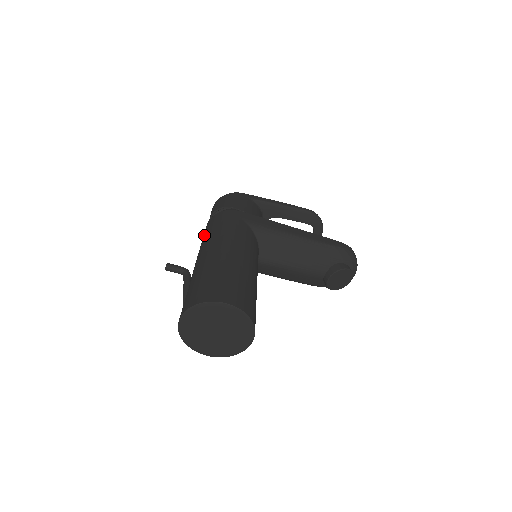
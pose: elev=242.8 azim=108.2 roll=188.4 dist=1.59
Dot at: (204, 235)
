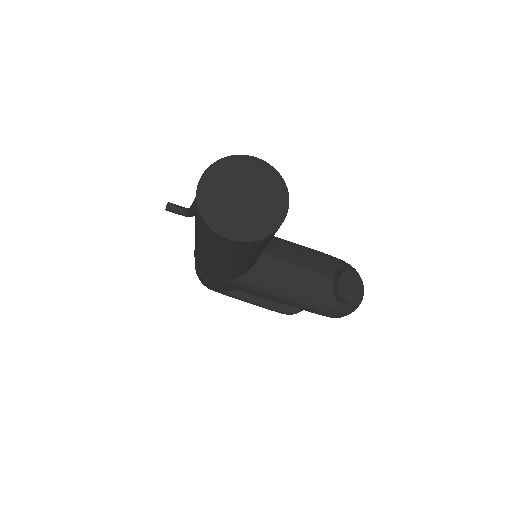
Dot at: occluded
